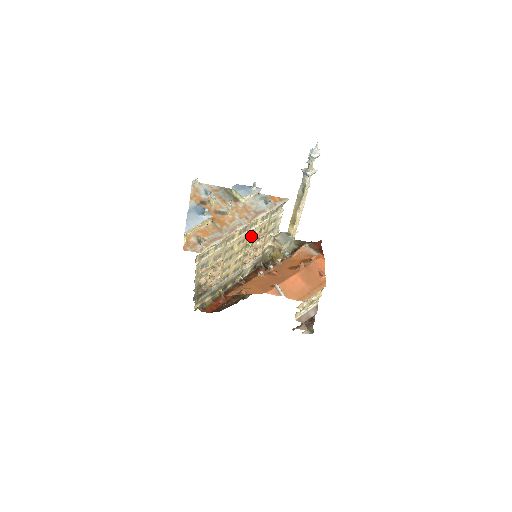
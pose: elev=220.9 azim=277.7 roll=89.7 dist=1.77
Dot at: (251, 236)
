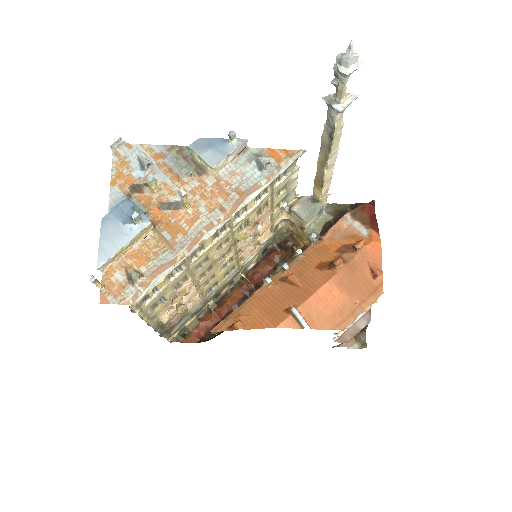
Dot at: (241, 227)
